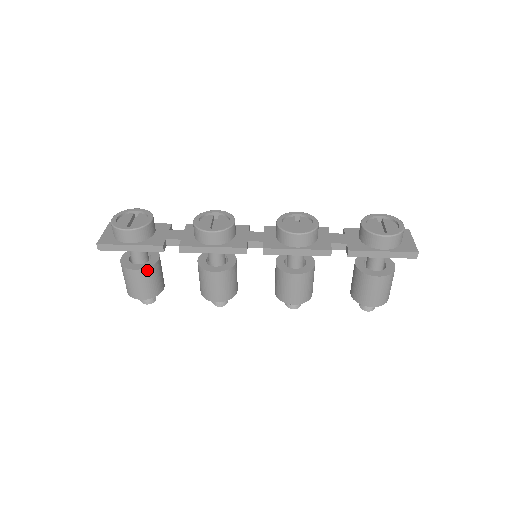
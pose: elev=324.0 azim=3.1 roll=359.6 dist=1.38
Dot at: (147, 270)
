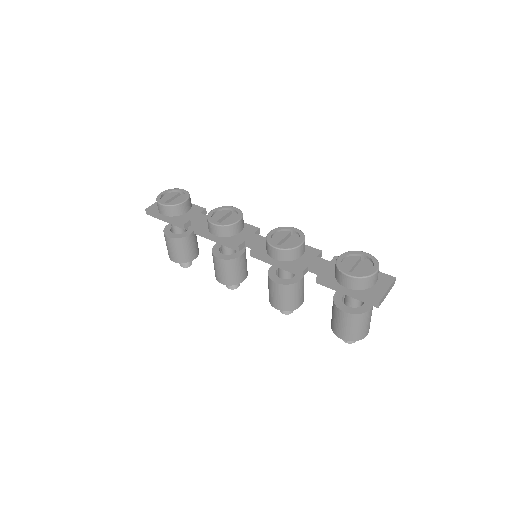
Dot at: (177, 240)
